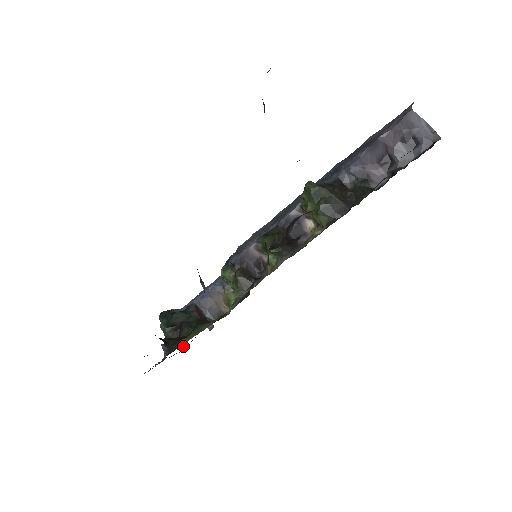
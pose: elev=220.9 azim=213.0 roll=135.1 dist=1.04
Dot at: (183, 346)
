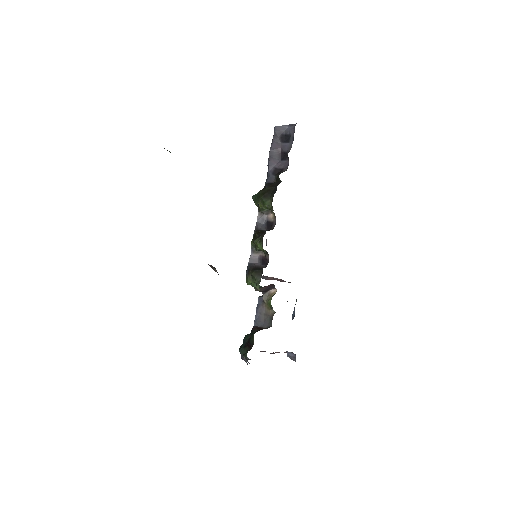
Dot at: occluded
